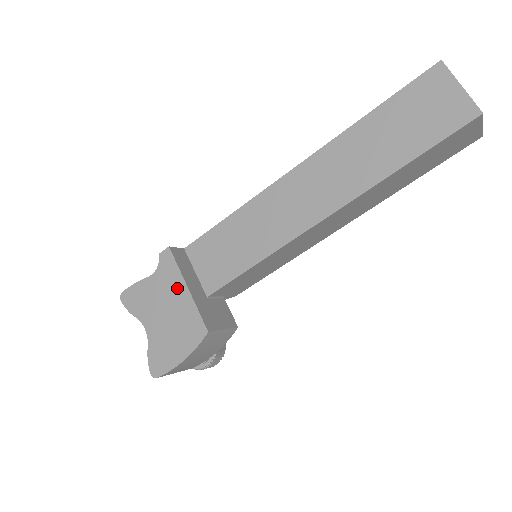
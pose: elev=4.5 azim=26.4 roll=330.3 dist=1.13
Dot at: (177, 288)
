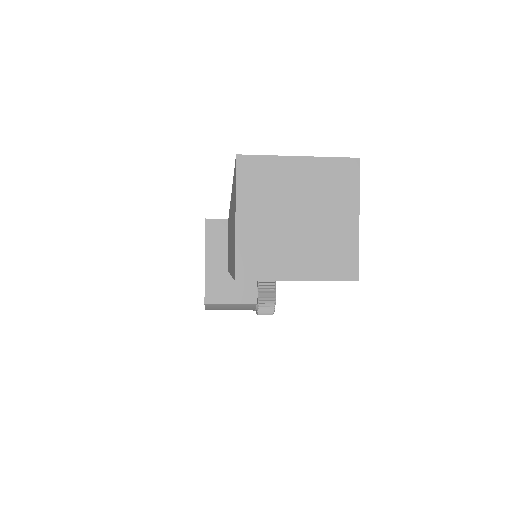
Dot at: occluded
